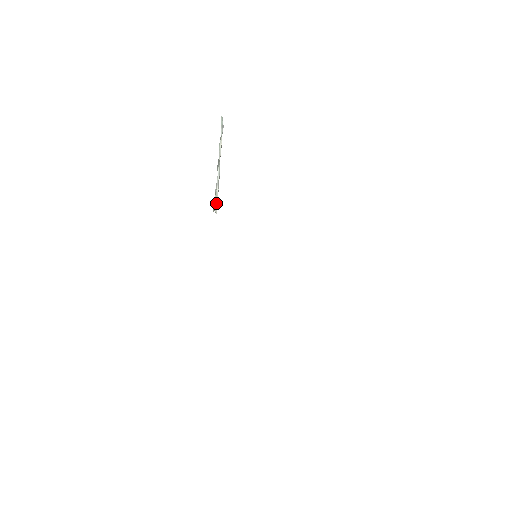
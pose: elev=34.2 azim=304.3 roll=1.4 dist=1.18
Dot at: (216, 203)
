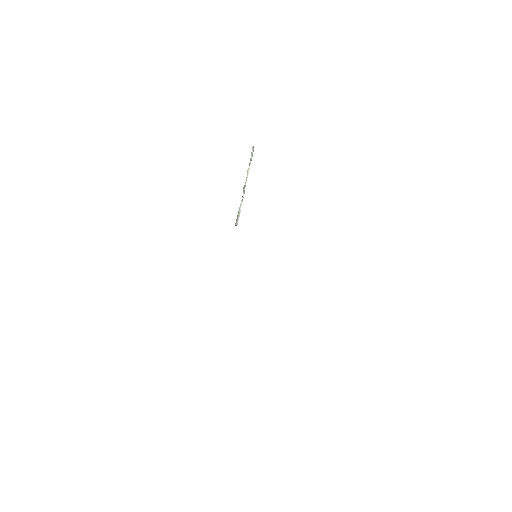
Dot at: (238, 219)
